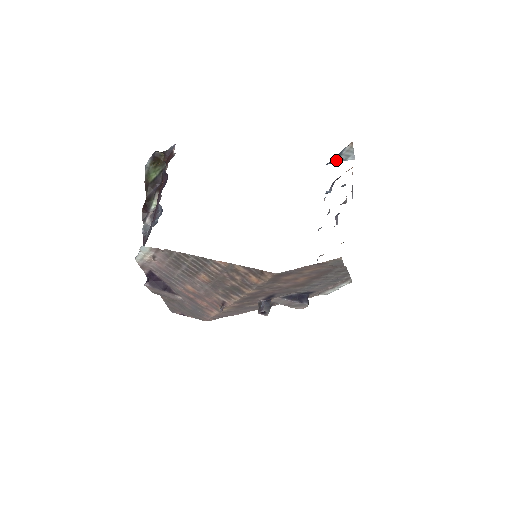
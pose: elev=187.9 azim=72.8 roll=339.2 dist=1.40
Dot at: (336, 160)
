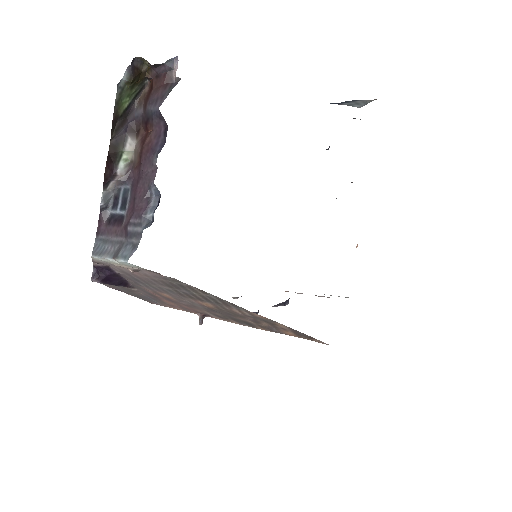
Dot at: (341, 103)
